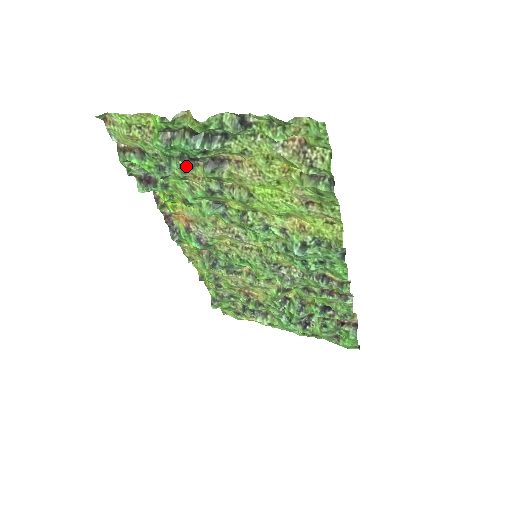
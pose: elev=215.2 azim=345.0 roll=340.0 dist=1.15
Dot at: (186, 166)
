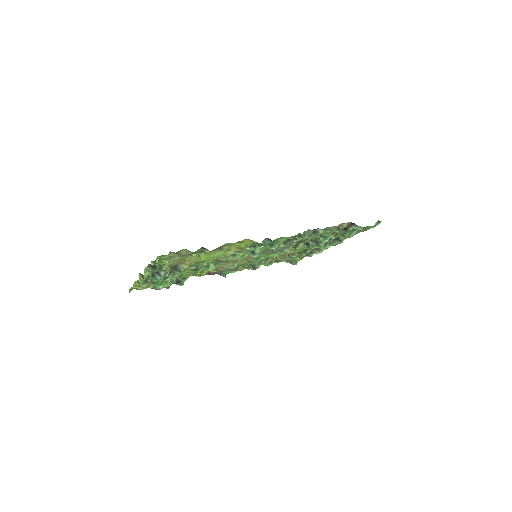
Dot at: (172, 277)
